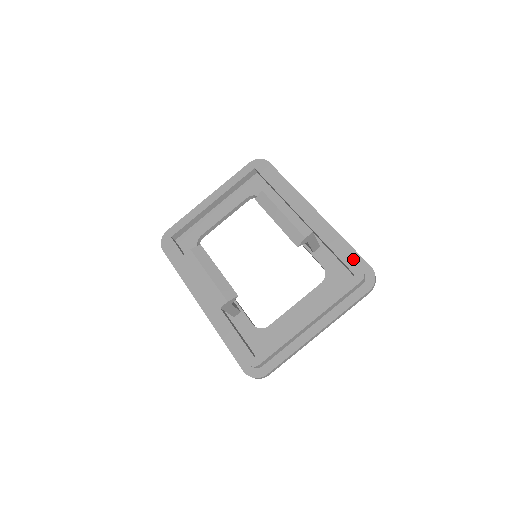
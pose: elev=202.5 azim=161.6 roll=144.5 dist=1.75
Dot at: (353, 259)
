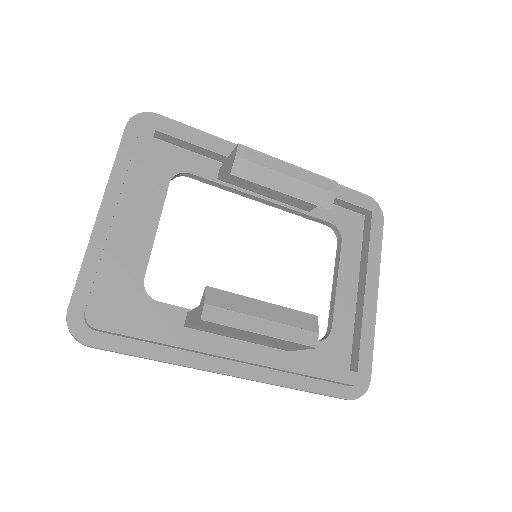
Dot at: occluded
